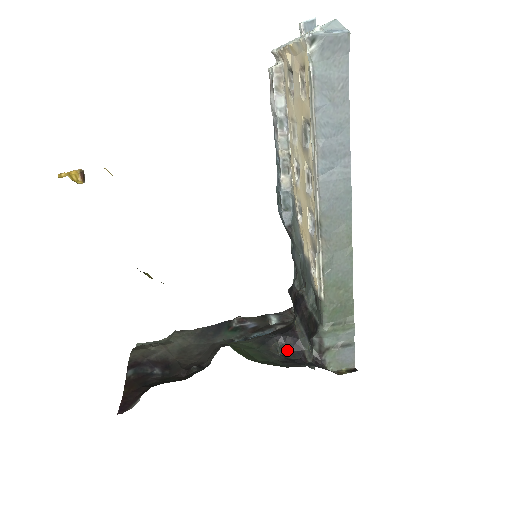
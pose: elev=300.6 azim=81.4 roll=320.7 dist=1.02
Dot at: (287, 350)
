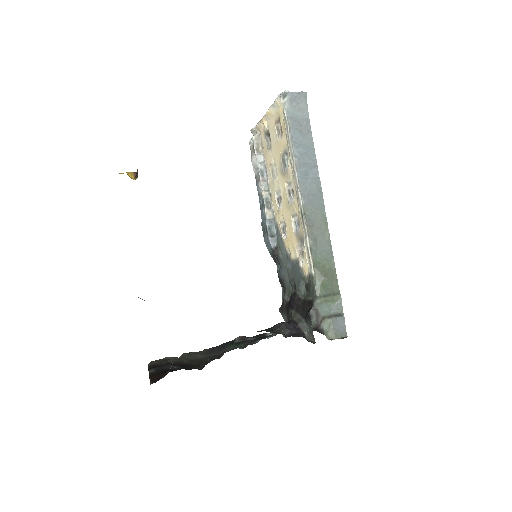
Dot at: (289, 333)
